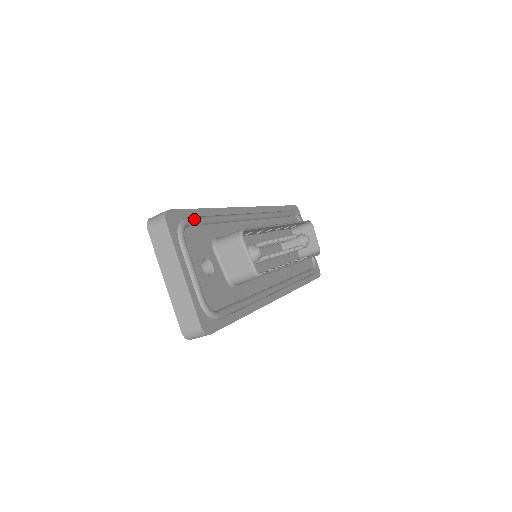
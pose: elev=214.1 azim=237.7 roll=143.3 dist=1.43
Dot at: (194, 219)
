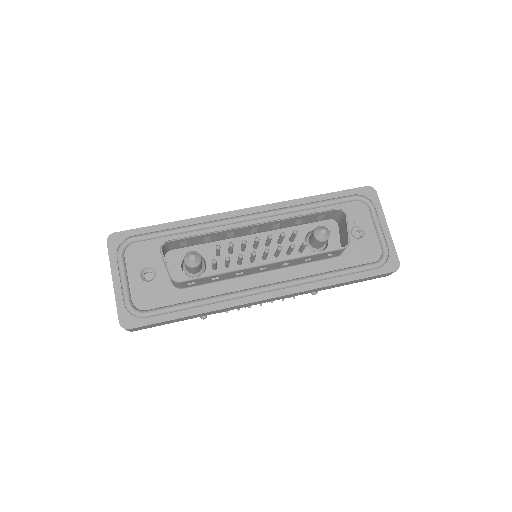
Dot at: (141, 236)
